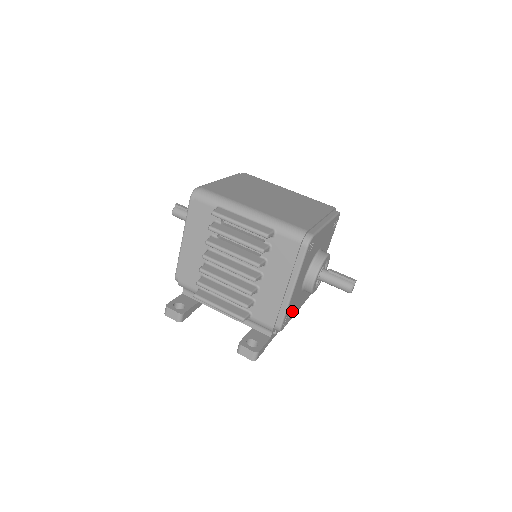
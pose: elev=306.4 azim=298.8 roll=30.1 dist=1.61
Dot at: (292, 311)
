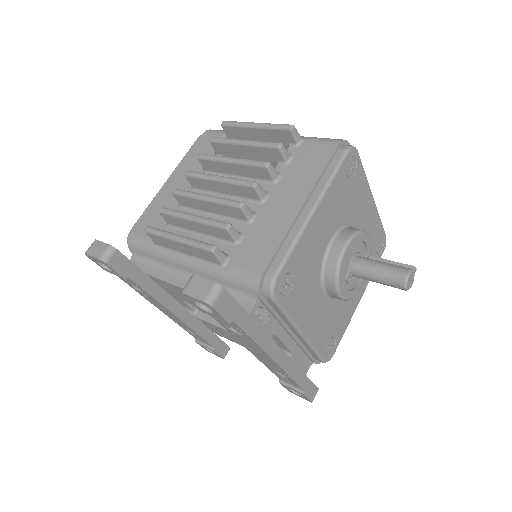
Dot at: (298, 293)
